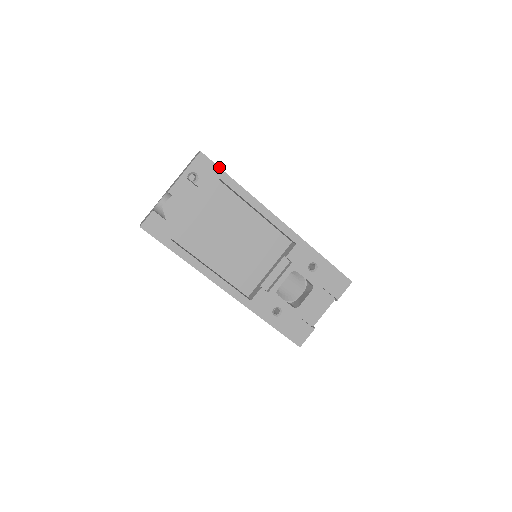
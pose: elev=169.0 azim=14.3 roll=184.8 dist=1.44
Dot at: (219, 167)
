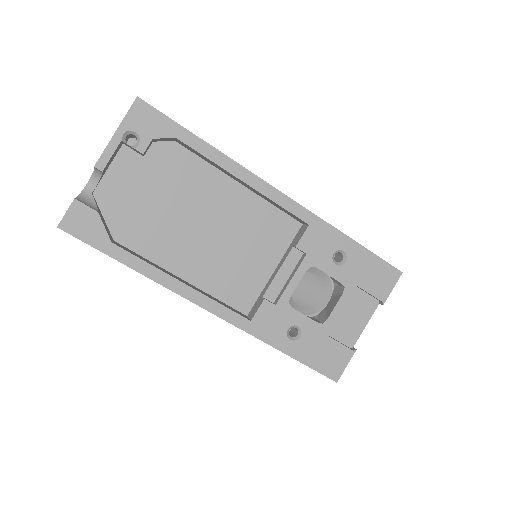
Dot at: (170, 118)
